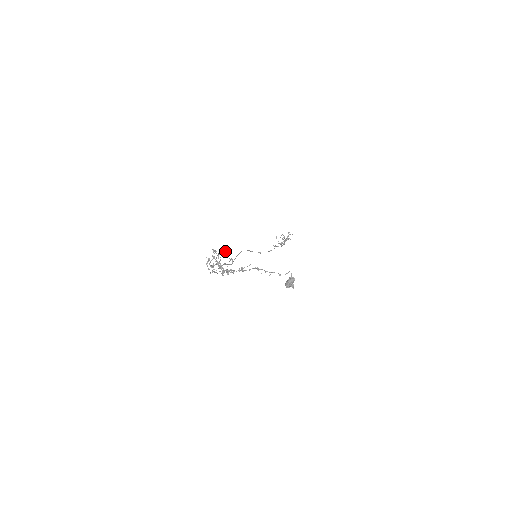
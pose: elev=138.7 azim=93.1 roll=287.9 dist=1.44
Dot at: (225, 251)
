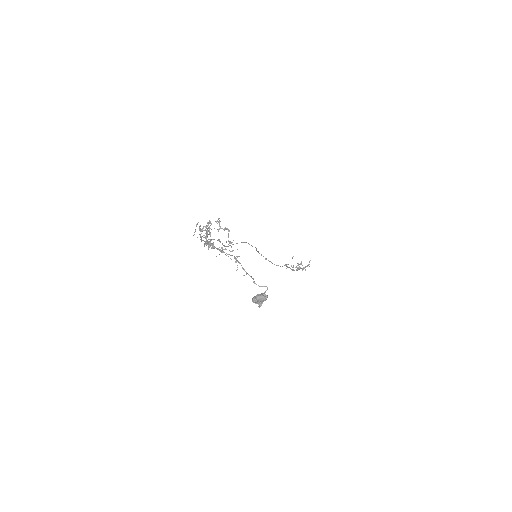
Dot at: occluded
